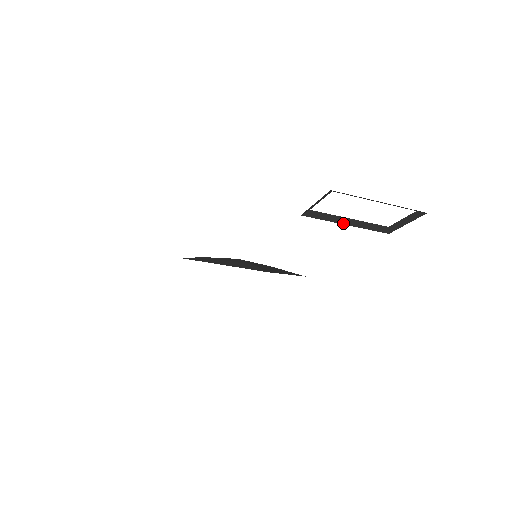
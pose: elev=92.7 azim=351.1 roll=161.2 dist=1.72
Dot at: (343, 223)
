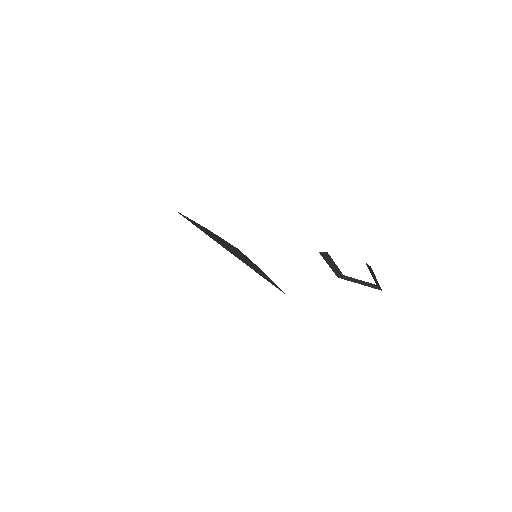
Dot at: (329, 264)
